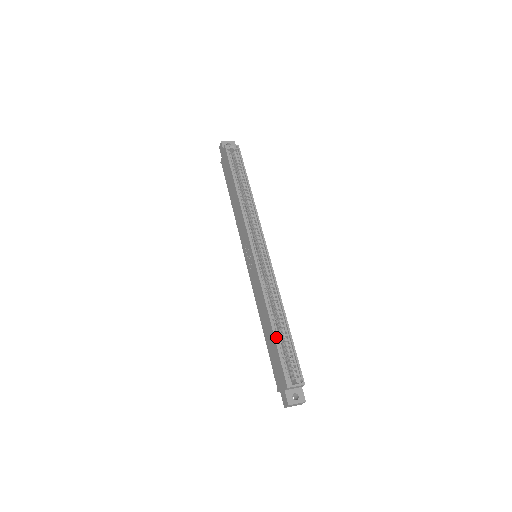
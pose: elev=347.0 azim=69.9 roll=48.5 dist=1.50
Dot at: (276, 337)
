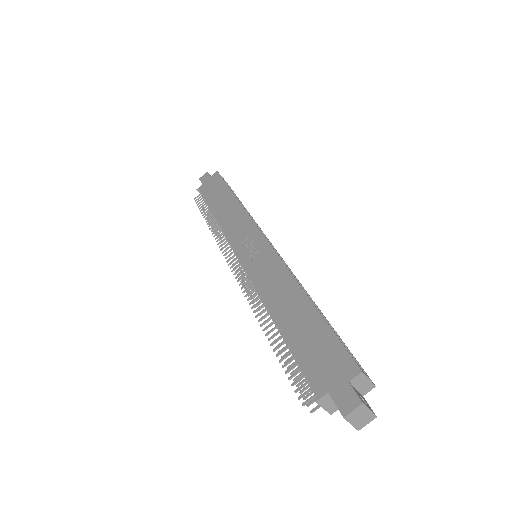
Dot at: (319, 317)
